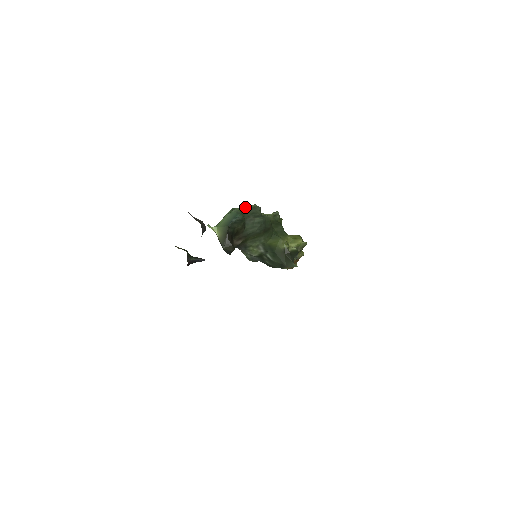
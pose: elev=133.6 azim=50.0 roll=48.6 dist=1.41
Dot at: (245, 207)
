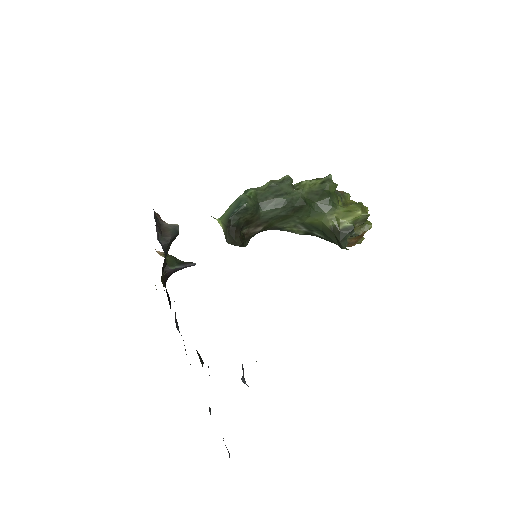
Dot at: (267, 184)
